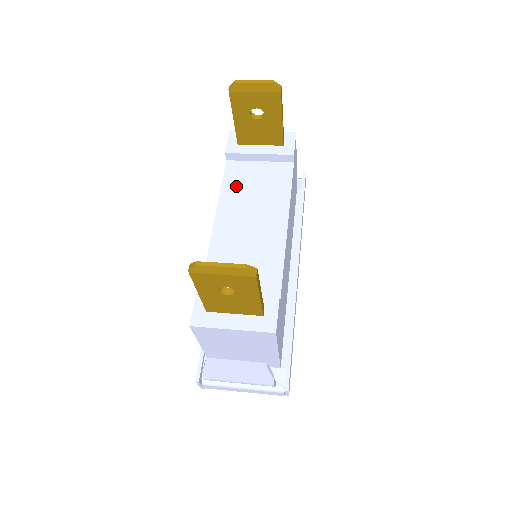
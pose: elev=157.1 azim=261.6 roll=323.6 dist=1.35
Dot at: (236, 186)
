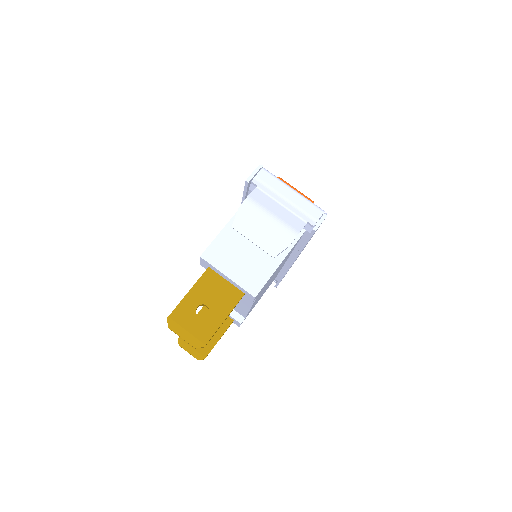
Dot at: occluded
